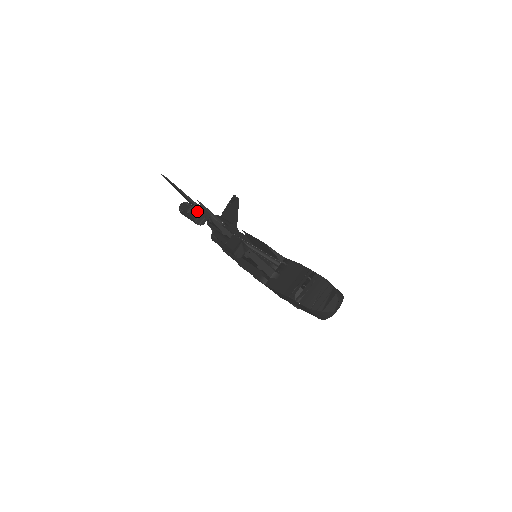
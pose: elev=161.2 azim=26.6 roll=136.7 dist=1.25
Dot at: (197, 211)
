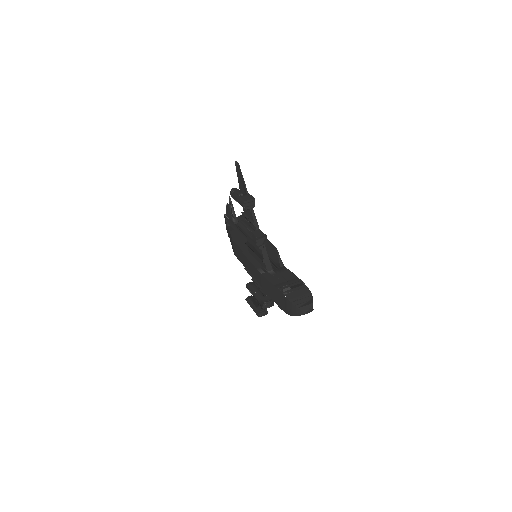
Dot at: (249, 198)
